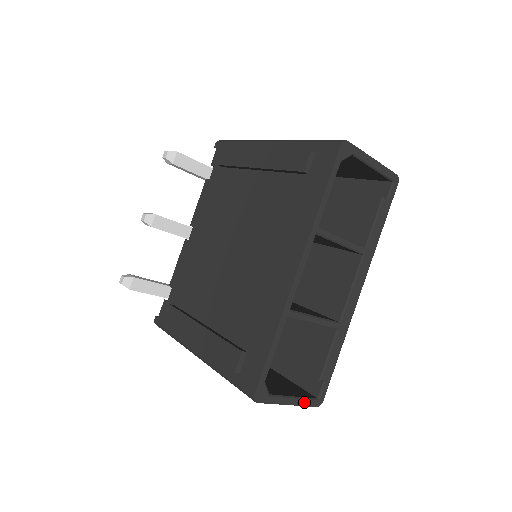
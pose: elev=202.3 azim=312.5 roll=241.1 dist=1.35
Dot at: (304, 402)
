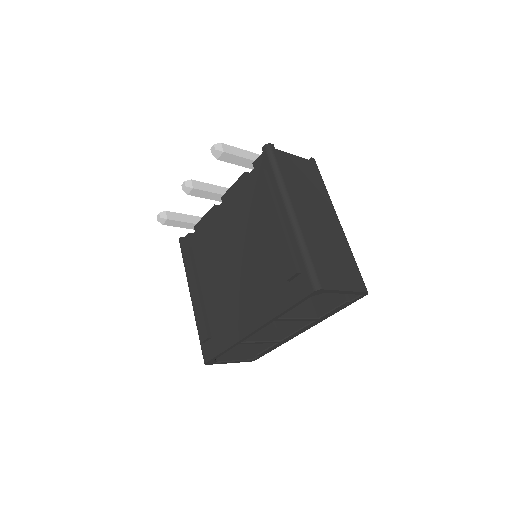
Dot at: (241, 361)
